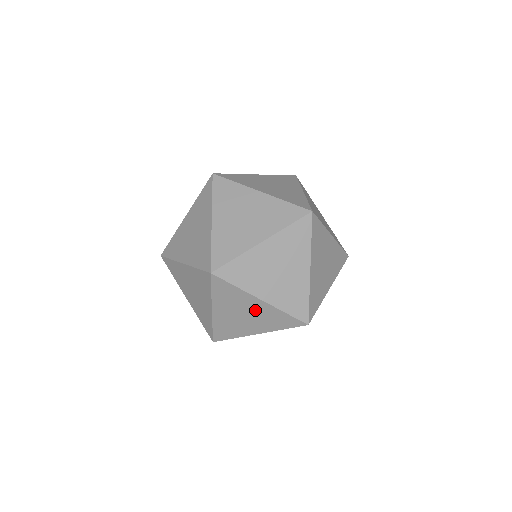
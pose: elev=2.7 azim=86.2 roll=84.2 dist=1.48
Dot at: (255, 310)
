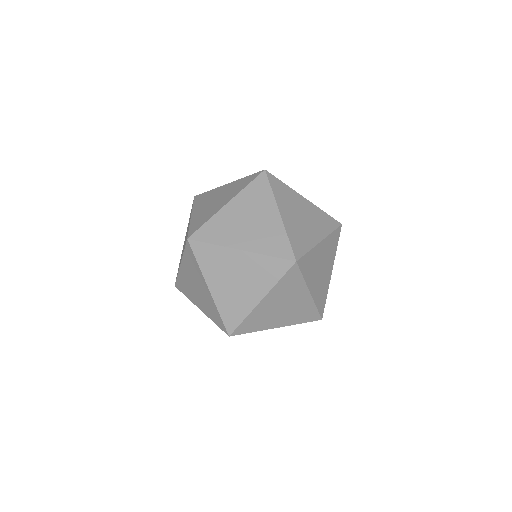
Dot at: (297, 303)
